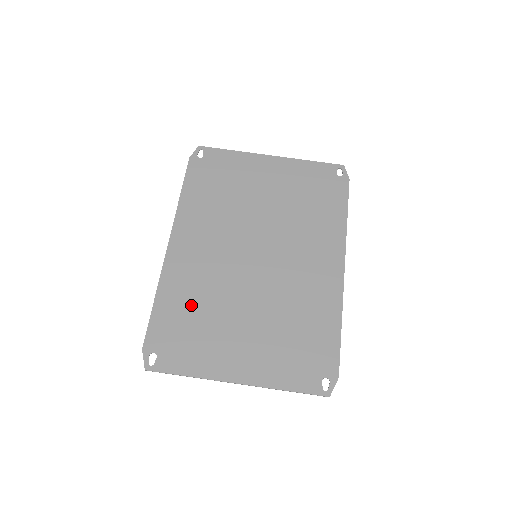
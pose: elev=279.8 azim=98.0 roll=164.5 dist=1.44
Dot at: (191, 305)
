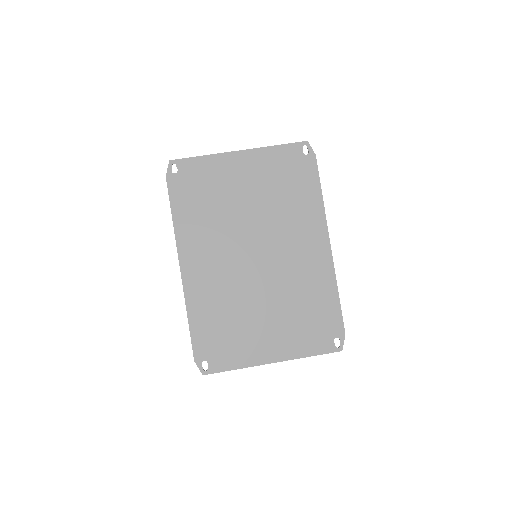
Dot at: (218, 315)
